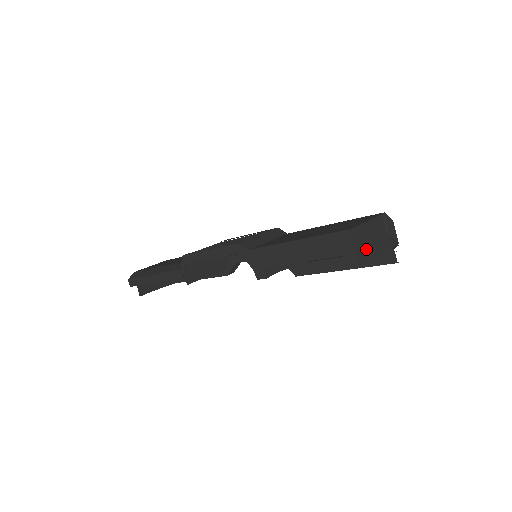
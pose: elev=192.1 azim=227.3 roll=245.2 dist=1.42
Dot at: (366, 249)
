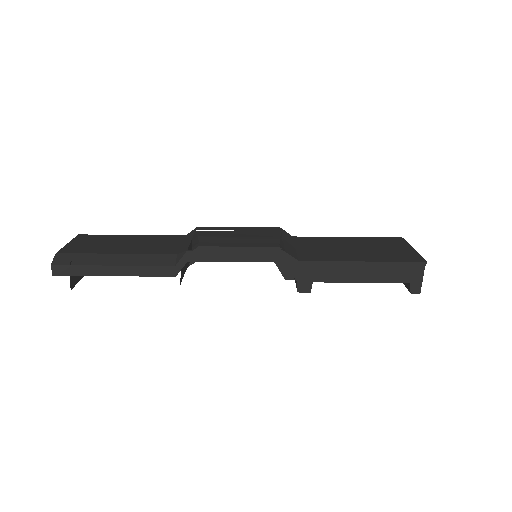
Dot at: occluded
